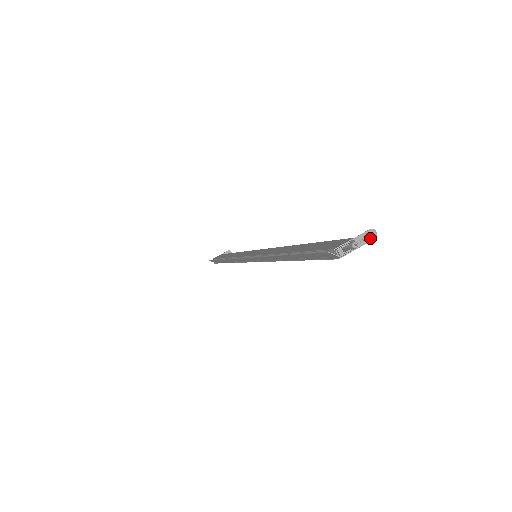
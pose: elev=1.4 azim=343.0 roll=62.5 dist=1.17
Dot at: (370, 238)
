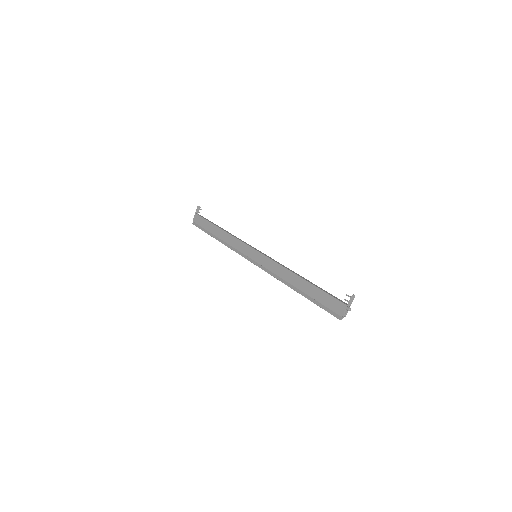
Dot at: (353, 299)
